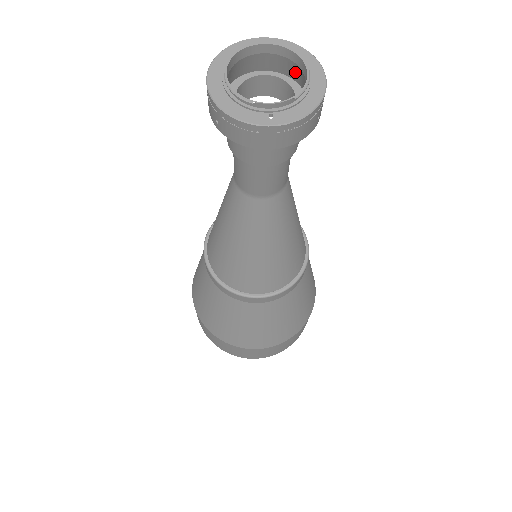
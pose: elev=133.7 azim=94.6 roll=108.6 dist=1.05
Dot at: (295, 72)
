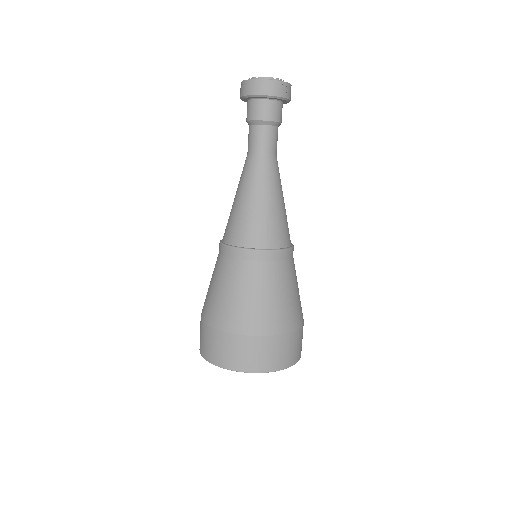
Dot at: occluded
